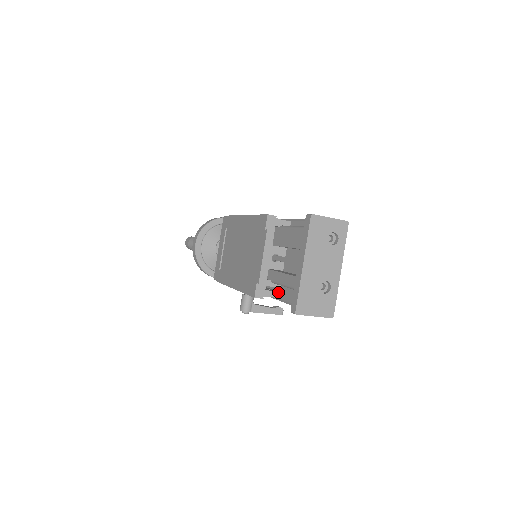
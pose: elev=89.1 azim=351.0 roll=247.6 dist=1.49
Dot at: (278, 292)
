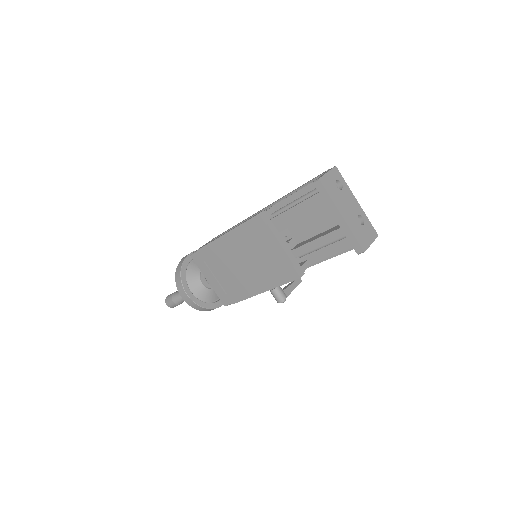
Dot at: (307, 261)
